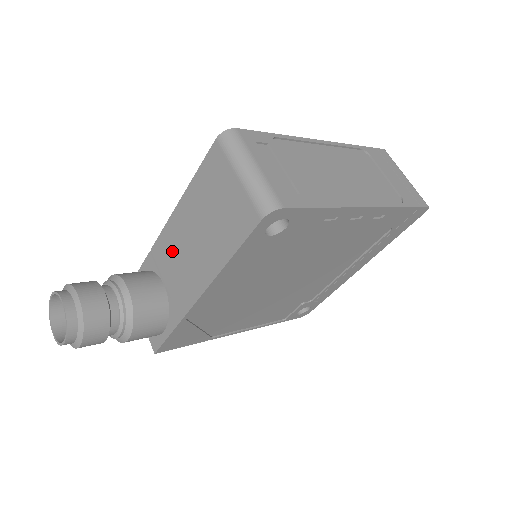
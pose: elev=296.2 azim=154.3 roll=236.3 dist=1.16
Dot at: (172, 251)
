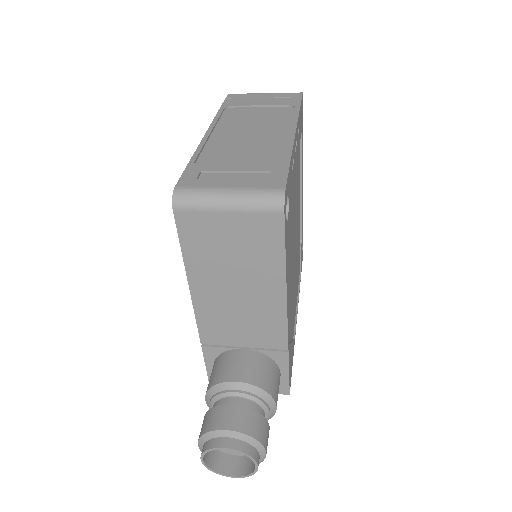
Dot at: (224, 322)
